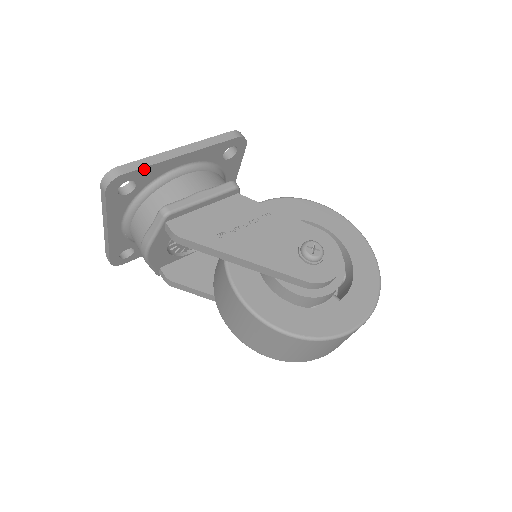
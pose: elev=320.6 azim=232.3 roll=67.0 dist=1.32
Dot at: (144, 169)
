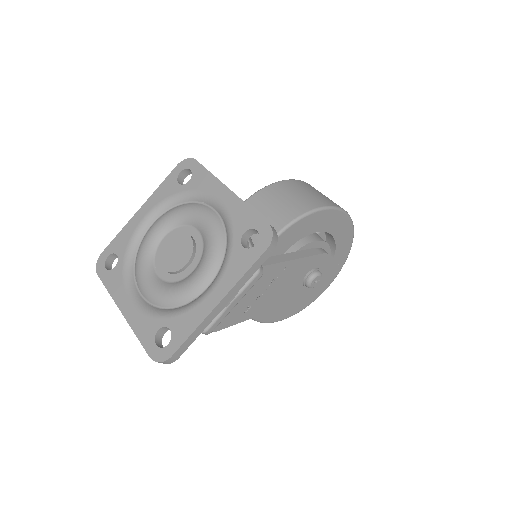
Dot at: (192, 339)
